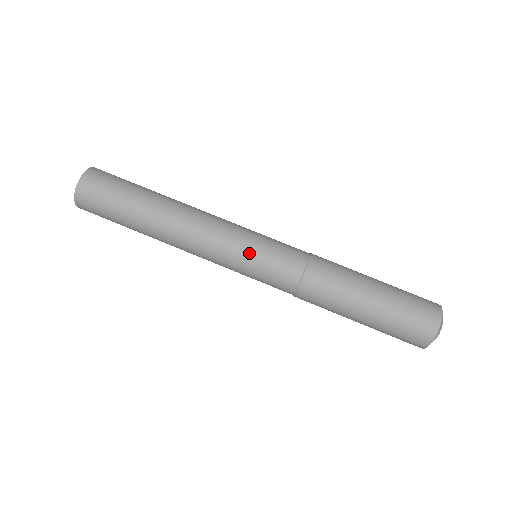
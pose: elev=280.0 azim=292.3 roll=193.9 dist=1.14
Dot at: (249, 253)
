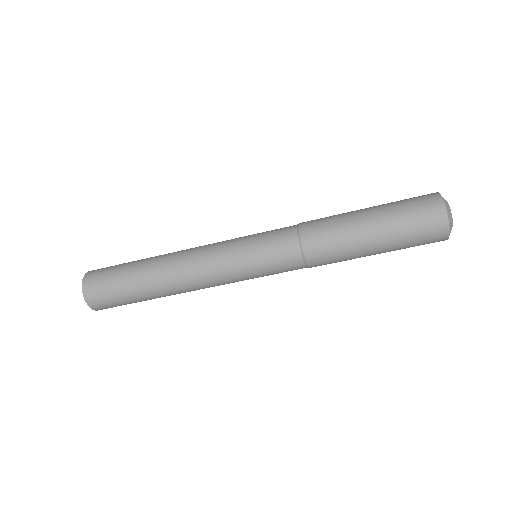
Dot at: (250, 272)
